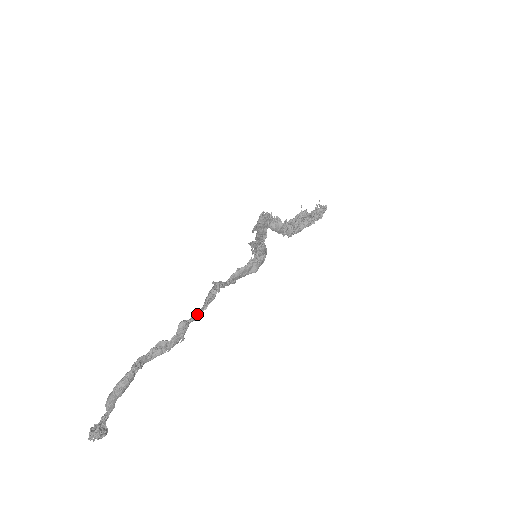
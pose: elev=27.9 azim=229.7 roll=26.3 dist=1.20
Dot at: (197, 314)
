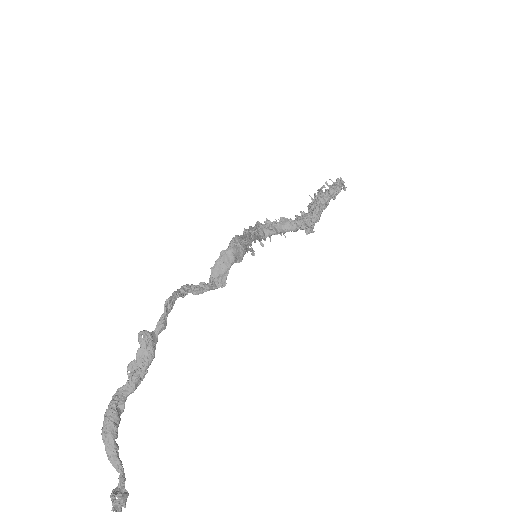
Dot at: (159, 321)
